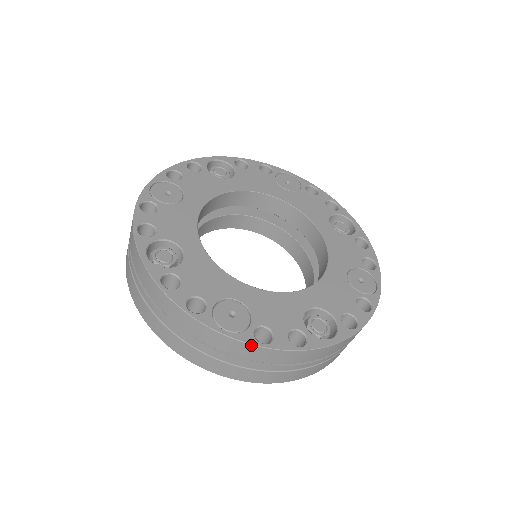
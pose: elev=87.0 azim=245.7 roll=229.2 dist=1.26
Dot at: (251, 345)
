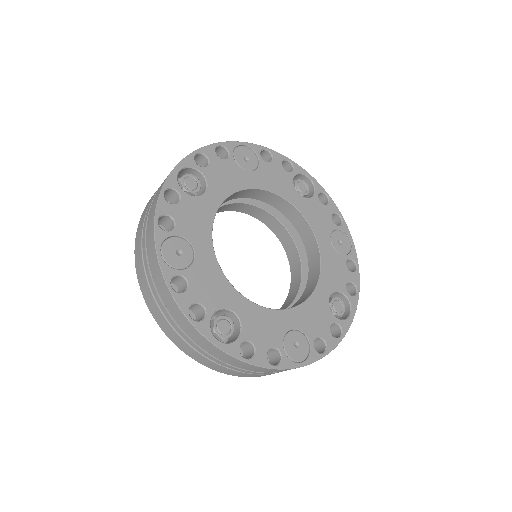
Dot at: (164, 278)
